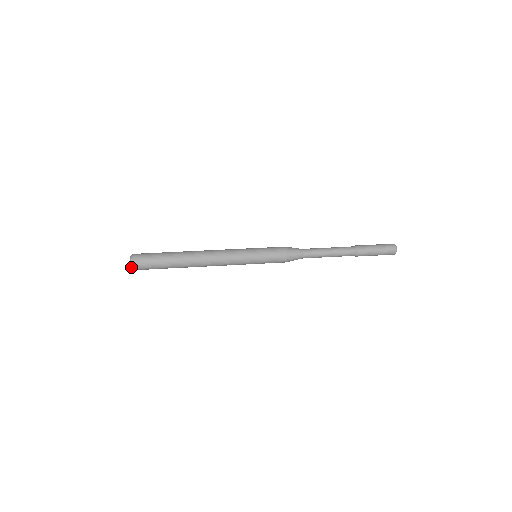
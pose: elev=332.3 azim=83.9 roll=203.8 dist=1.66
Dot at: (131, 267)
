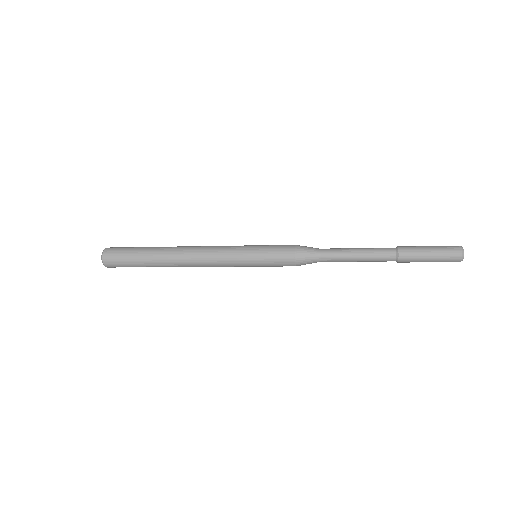
Dot at: occluded
